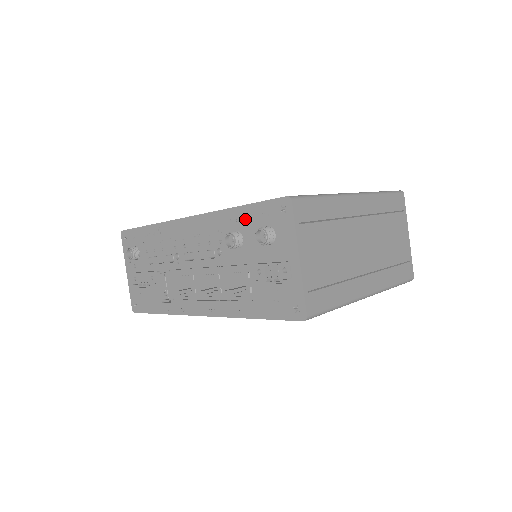
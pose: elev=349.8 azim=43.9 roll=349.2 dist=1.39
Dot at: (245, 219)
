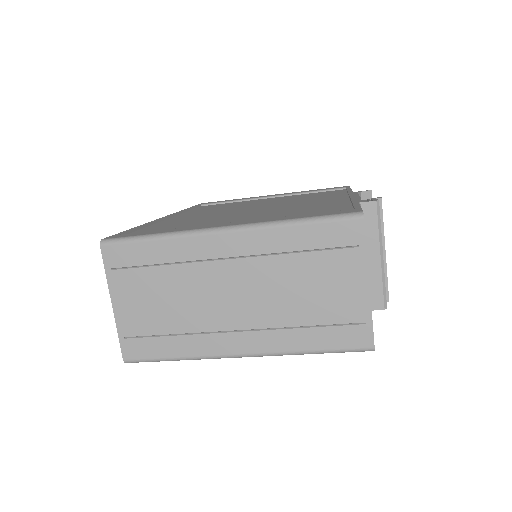
Dot at: occluded
